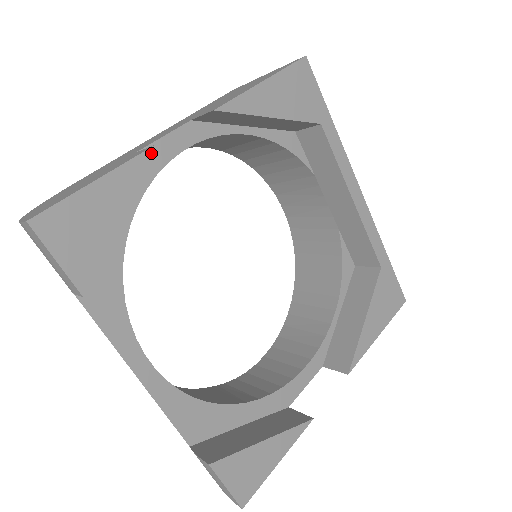
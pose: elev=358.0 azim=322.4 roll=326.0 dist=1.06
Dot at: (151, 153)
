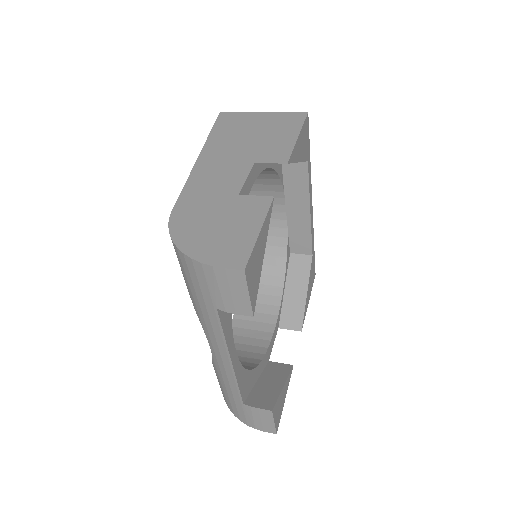
Dot at: (243, 193)
